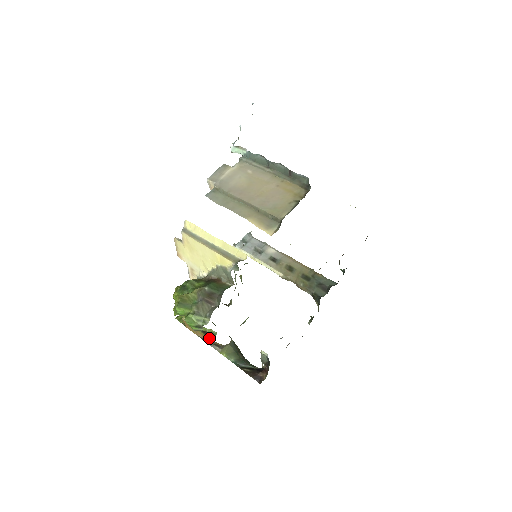
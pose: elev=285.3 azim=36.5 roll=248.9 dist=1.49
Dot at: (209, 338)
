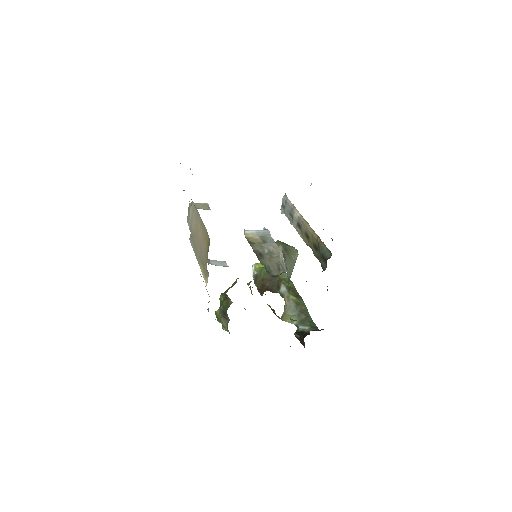
Dot at: (274, 311)
